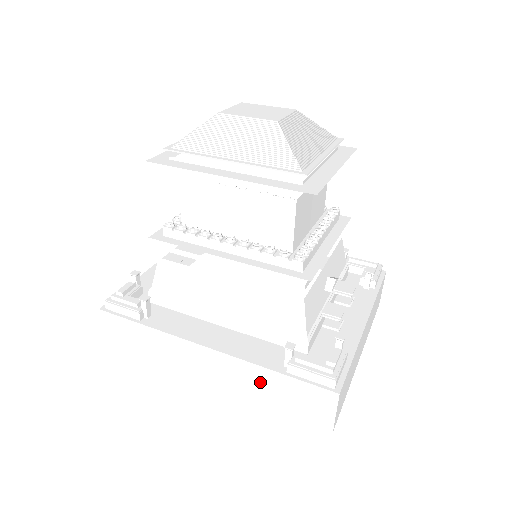
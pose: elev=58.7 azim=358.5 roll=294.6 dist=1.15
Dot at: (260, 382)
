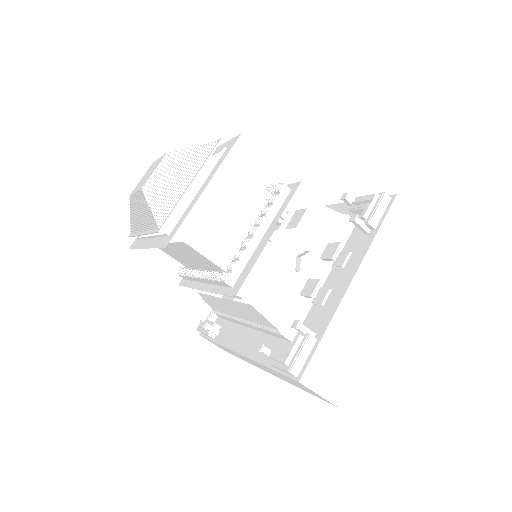
Dot at: occluded
